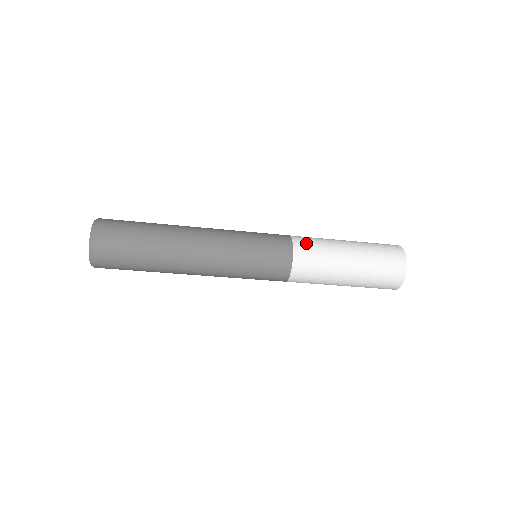
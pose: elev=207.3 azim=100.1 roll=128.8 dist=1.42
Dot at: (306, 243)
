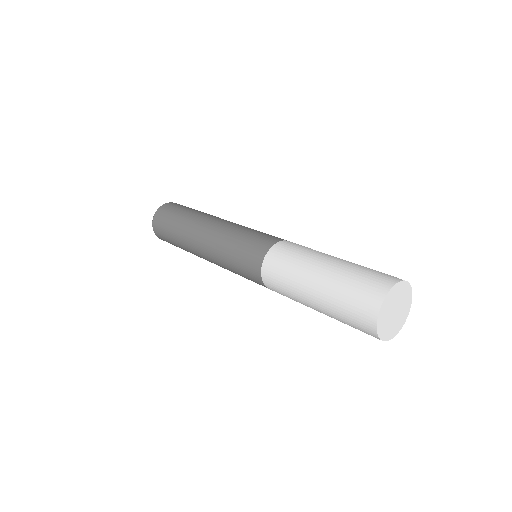
Dot at: (278, 256)
